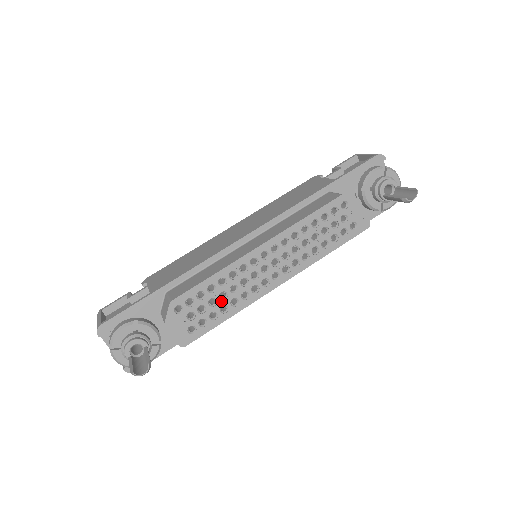
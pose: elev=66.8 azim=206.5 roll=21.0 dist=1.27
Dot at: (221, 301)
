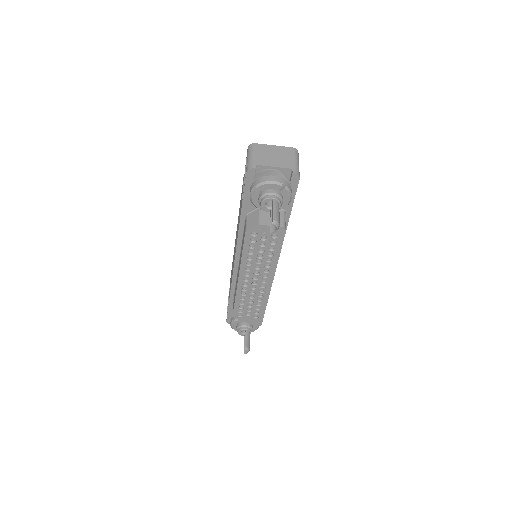
Dot at: (253, 304)
